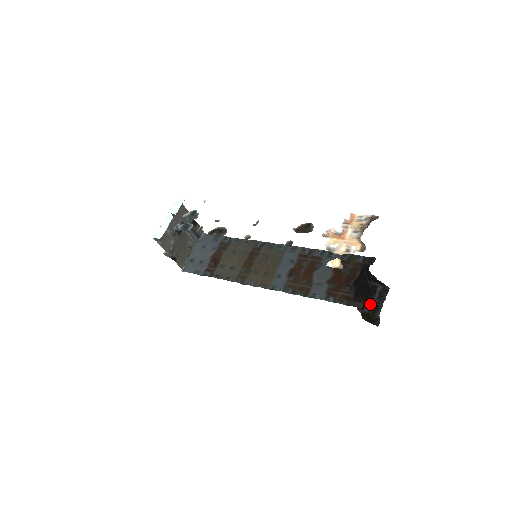
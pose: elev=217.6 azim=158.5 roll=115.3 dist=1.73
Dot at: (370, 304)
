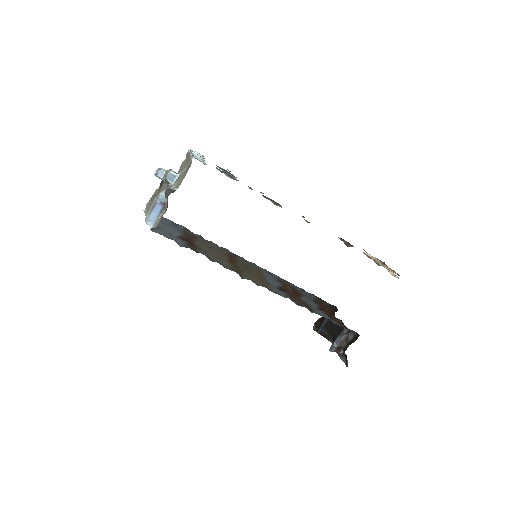
Dot at: occluded
